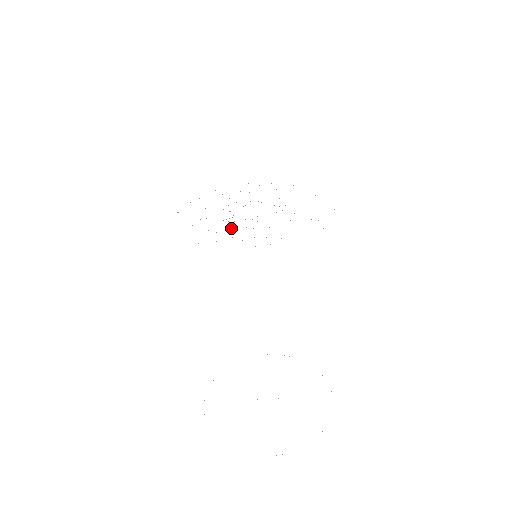
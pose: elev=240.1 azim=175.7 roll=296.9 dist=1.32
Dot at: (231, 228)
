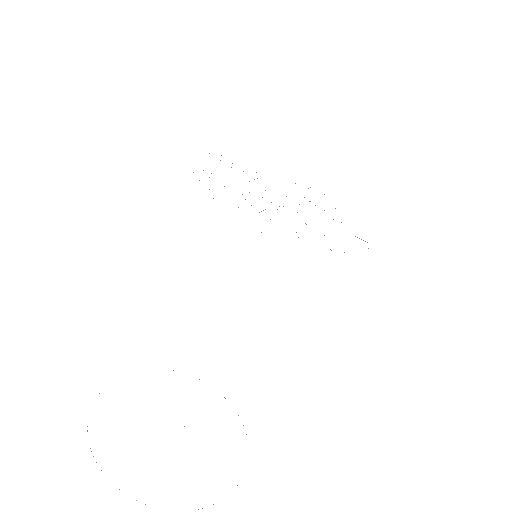
Dot at: occluded
